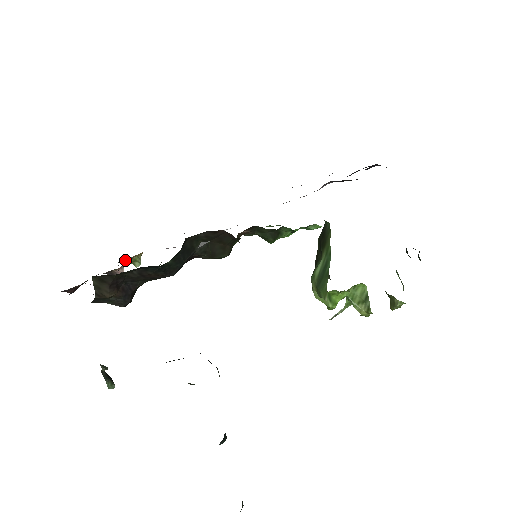
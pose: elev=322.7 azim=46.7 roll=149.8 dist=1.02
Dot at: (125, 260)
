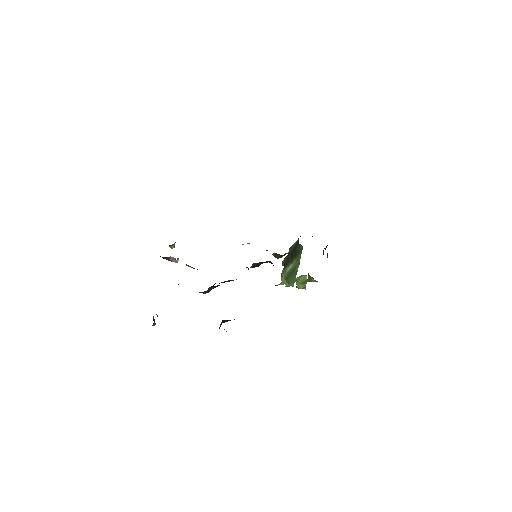
Dot at: occluded
